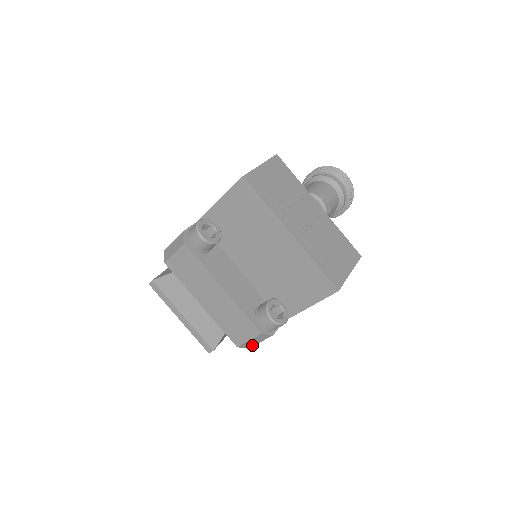
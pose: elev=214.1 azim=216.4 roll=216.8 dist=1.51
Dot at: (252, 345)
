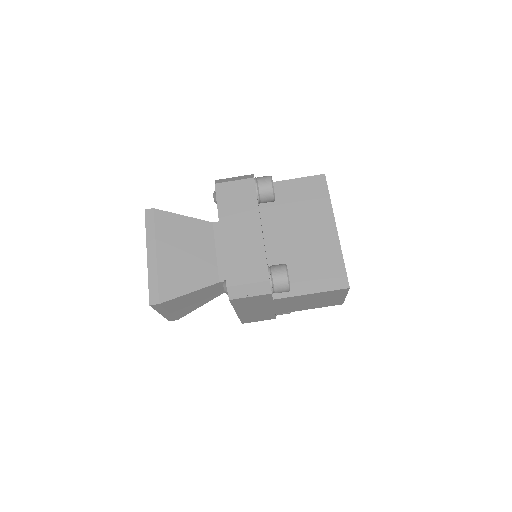
Dot at: (238, 296)
